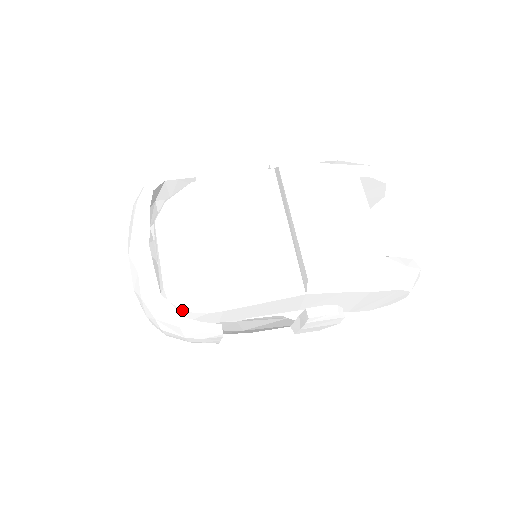
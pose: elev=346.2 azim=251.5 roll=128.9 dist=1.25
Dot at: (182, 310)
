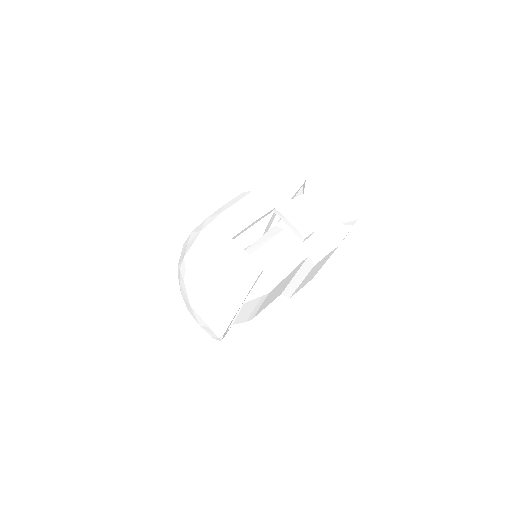
Dot at: occluded
